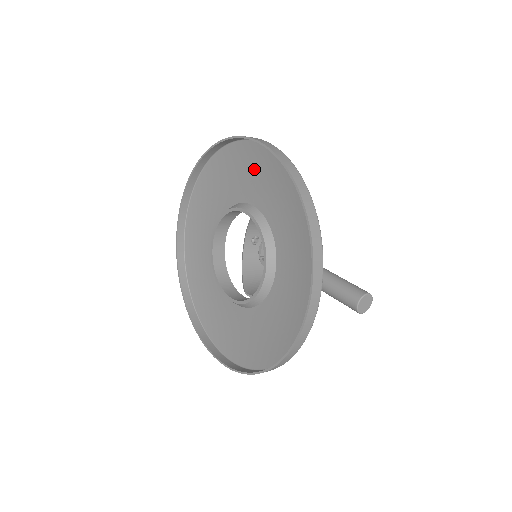
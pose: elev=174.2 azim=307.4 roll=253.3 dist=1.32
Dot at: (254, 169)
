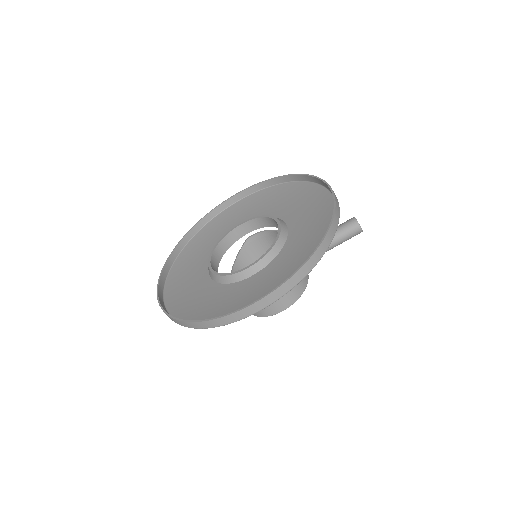
Dot at: (236, 215)
